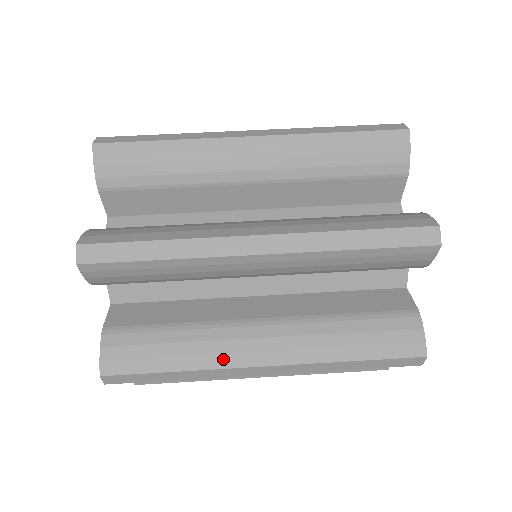
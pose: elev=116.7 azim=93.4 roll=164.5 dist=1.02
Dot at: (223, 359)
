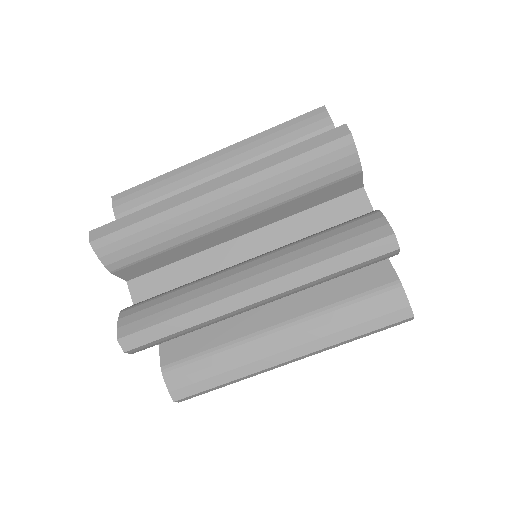
Dot at: (256, 365)
